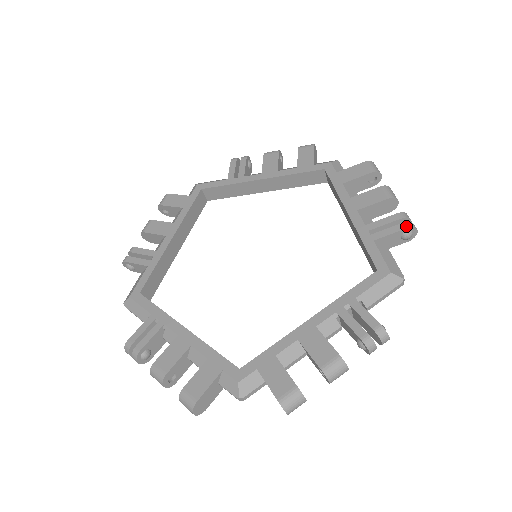
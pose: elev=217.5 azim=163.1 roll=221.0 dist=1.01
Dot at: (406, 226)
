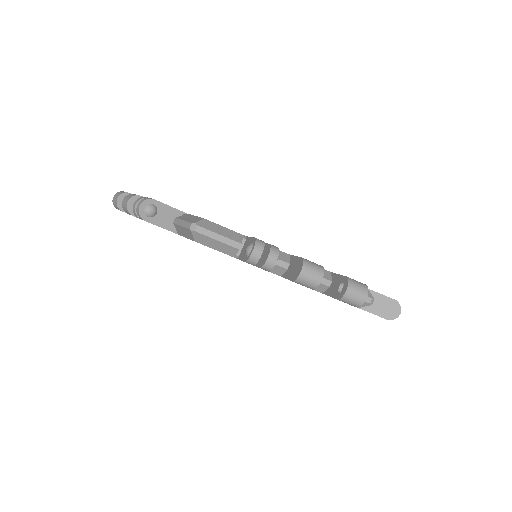
Dot at: occluded
